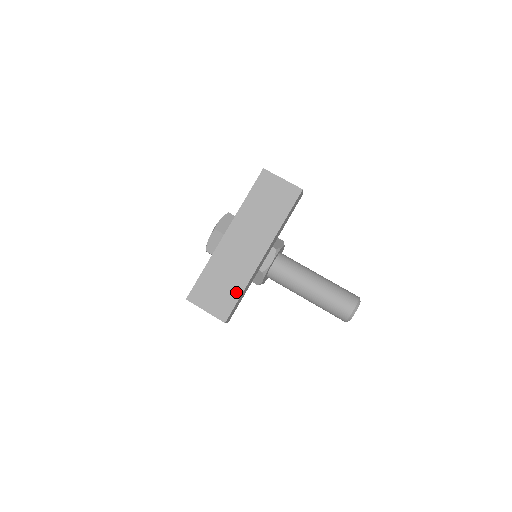
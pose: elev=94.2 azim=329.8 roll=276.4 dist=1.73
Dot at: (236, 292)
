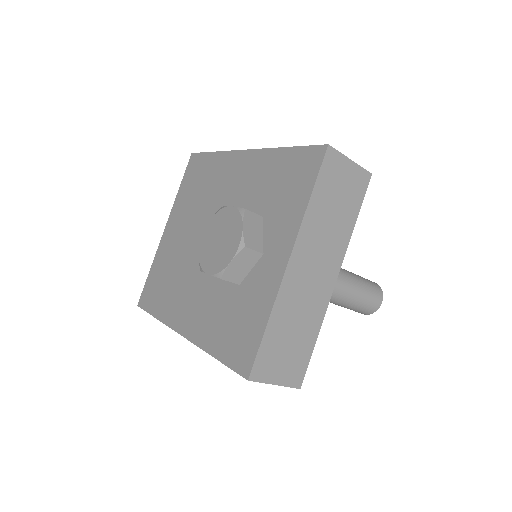
Dot at: (309, 342)
